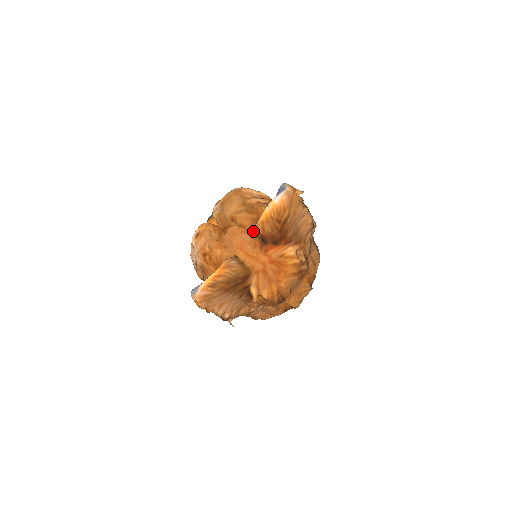
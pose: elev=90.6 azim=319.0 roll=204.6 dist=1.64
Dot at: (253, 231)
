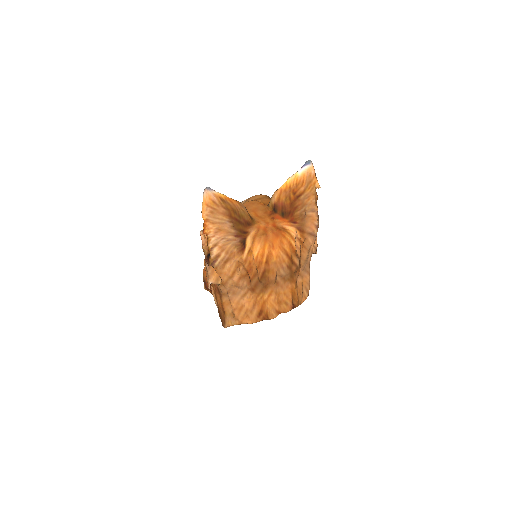
Dot at: occluded
